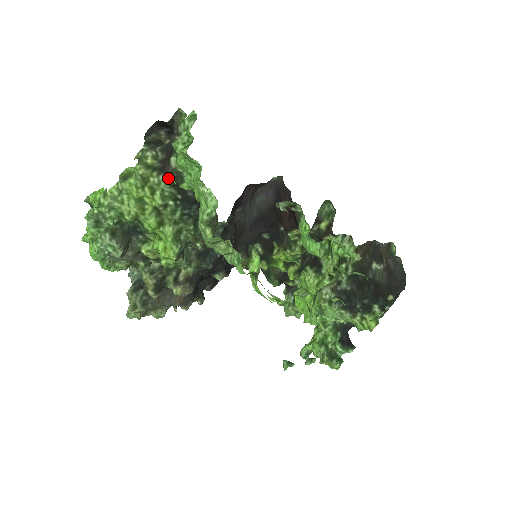
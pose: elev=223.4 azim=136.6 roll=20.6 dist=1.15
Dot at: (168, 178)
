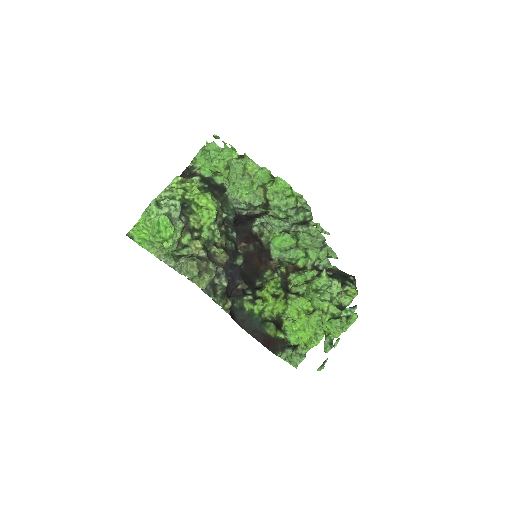
Dot at: (198, 176)
